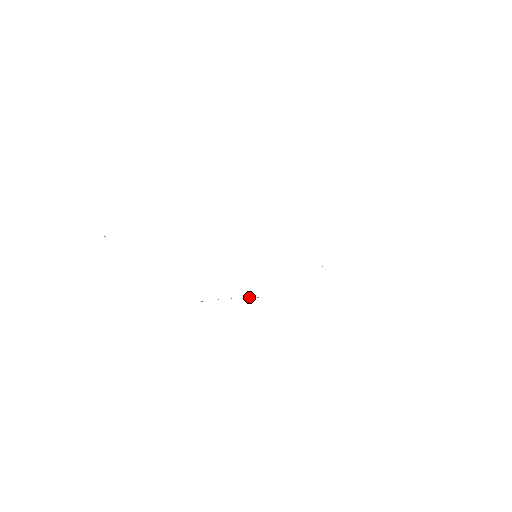
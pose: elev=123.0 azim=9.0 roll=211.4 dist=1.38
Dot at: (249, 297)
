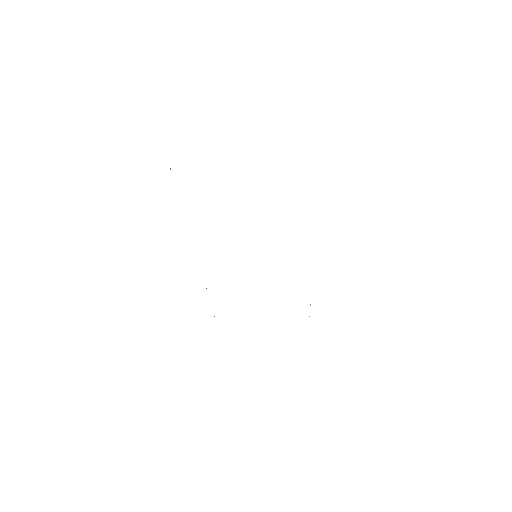
Dot at: occluded
